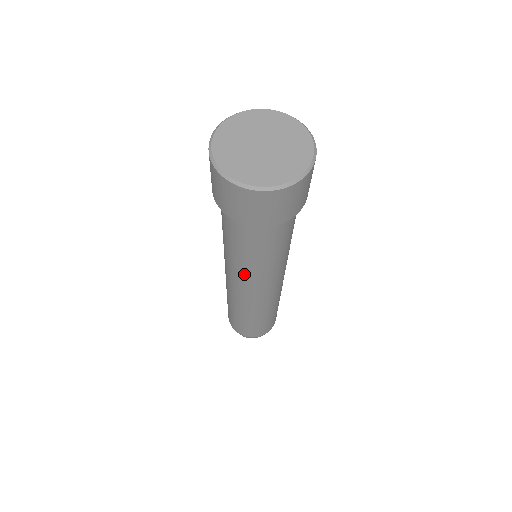
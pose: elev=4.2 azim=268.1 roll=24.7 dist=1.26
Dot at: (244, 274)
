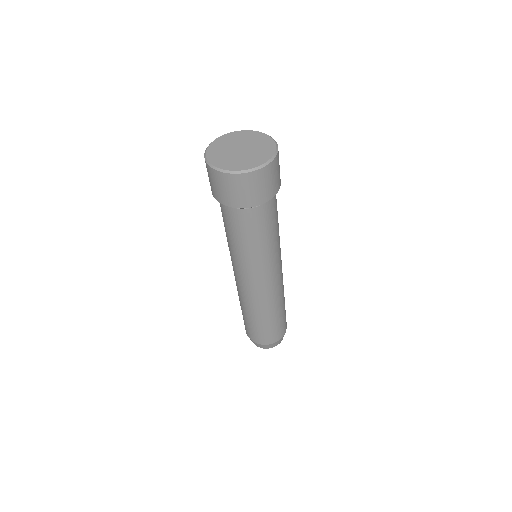
Dot at: (235, 259)
